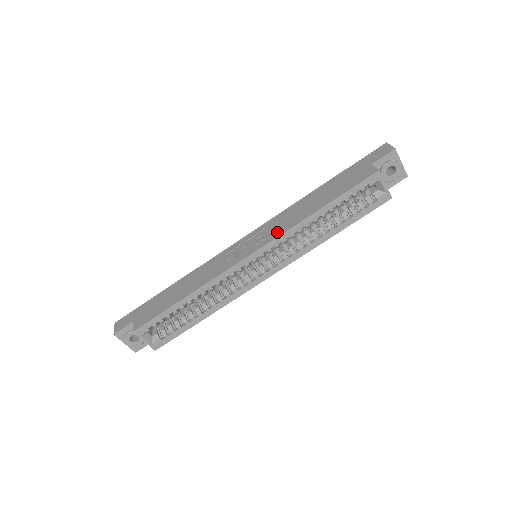
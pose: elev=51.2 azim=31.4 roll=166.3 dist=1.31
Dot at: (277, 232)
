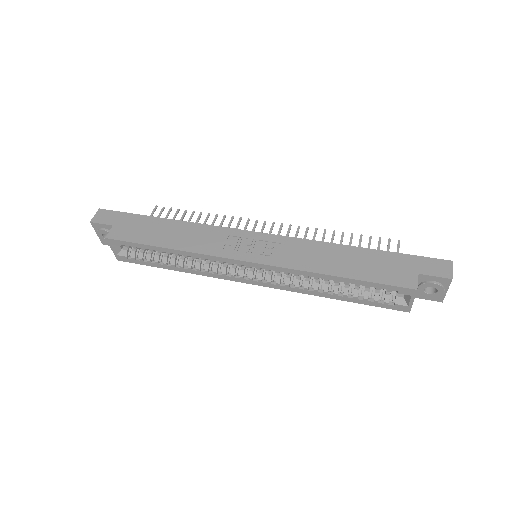
Dot at: (286, 261)
